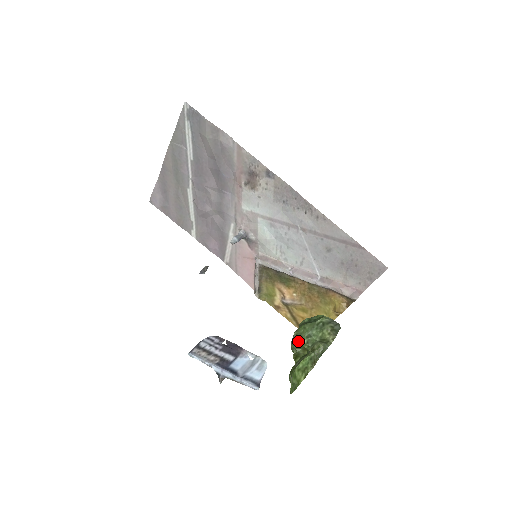
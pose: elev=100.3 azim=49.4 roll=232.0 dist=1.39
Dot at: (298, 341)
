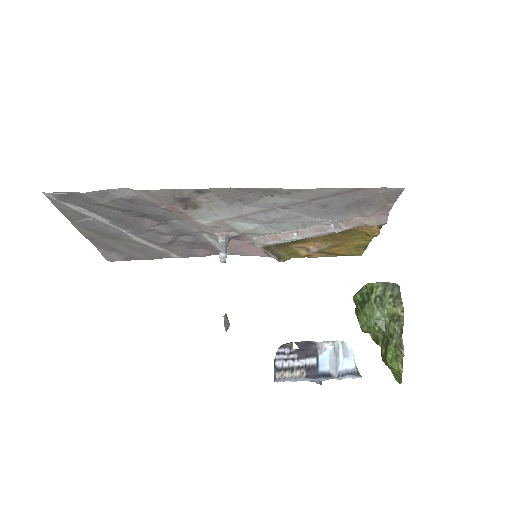
Dot at: (369, 331)
